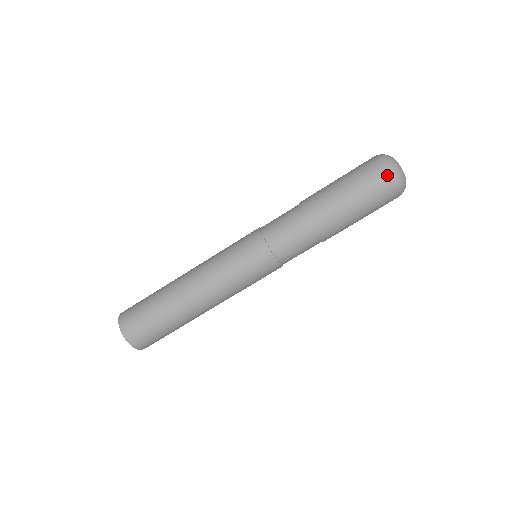
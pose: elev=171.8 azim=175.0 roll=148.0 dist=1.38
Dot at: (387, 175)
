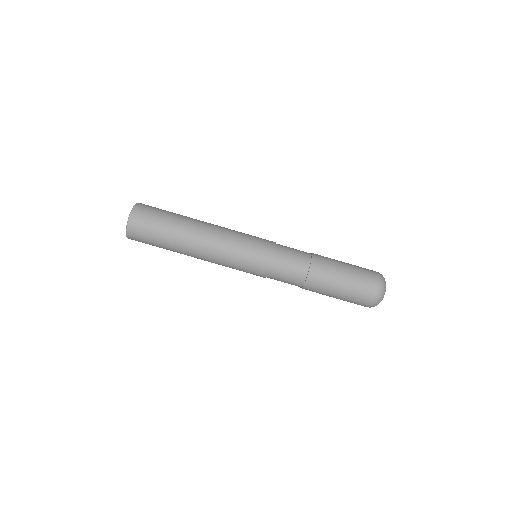
Dot at: (377, 279)
